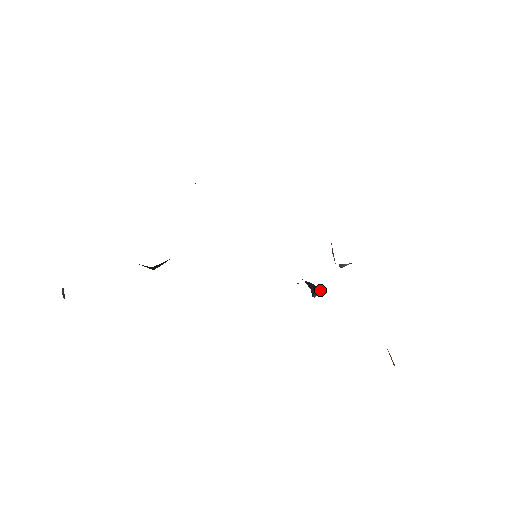
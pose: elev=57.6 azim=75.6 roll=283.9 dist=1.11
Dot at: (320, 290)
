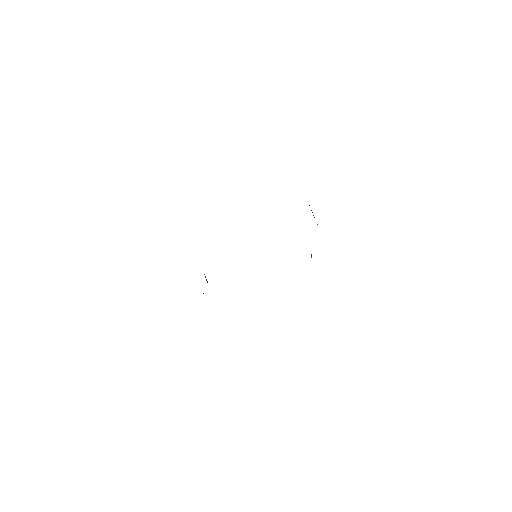
Dot at: occluded
